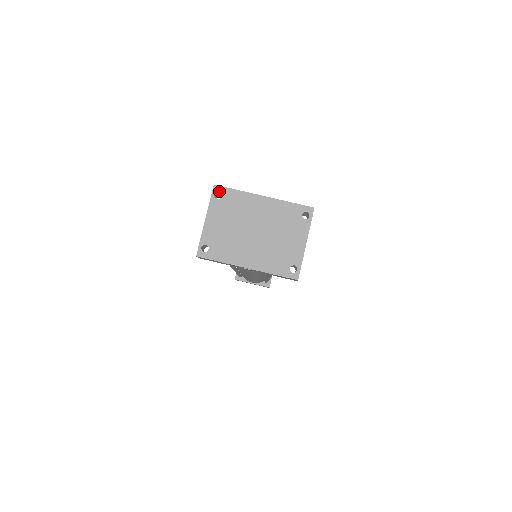
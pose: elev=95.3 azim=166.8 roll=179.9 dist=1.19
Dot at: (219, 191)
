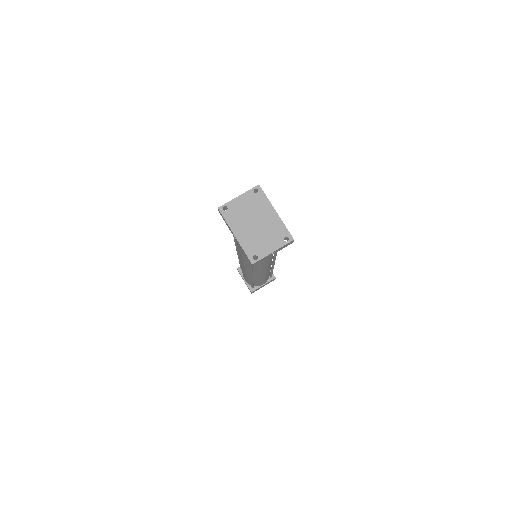
Dot at: (258, 189)
